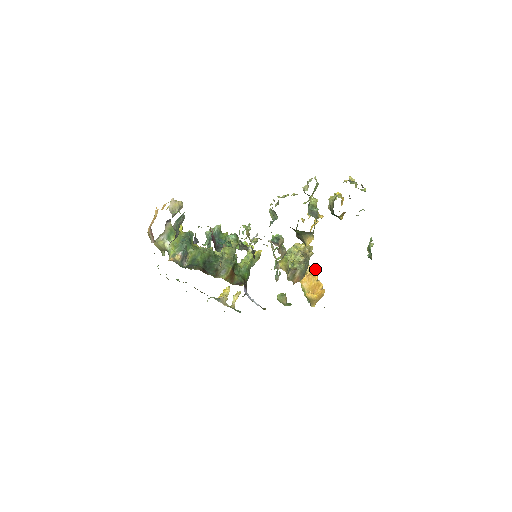
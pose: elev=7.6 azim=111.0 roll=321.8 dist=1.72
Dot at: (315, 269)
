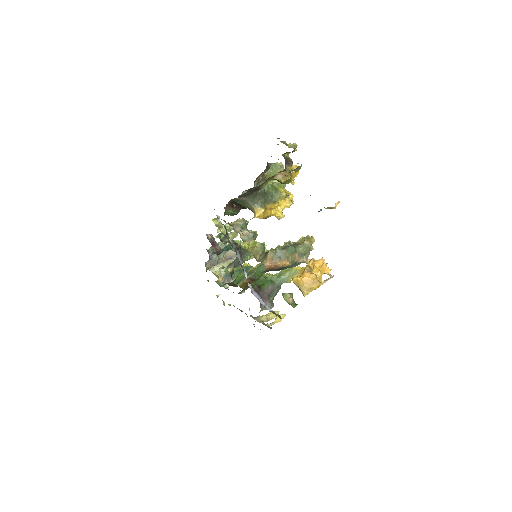
Dot at: (319, 260)
